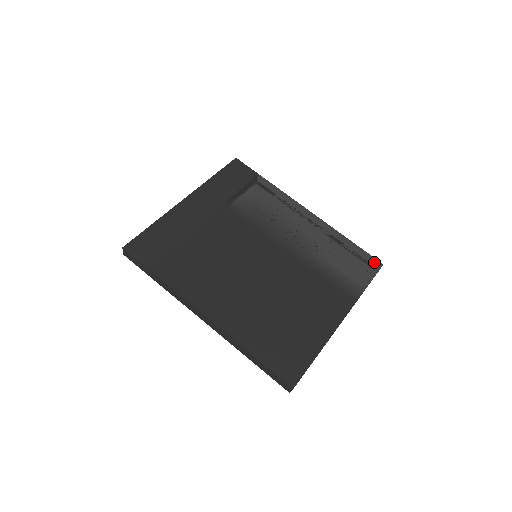
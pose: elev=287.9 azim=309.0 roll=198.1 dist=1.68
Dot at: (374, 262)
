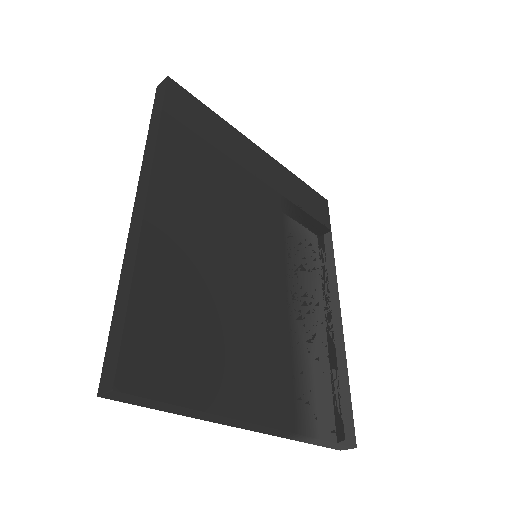
Dot at: (351, 431)
